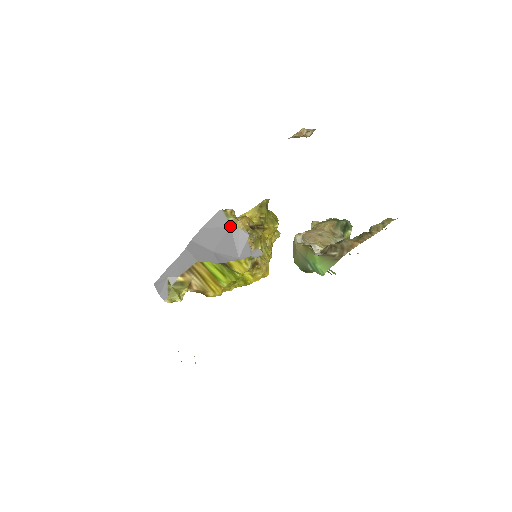
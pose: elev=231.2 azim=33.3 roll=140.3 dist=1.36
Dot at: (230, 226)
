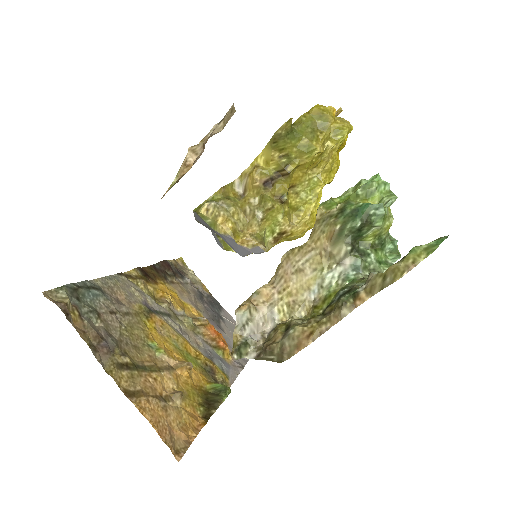
Dot at: (212, 229)
